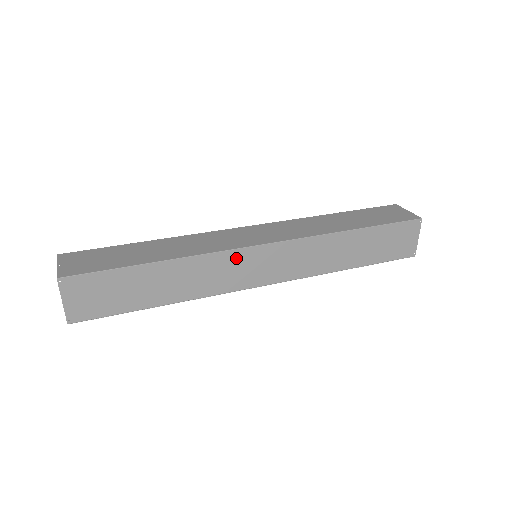
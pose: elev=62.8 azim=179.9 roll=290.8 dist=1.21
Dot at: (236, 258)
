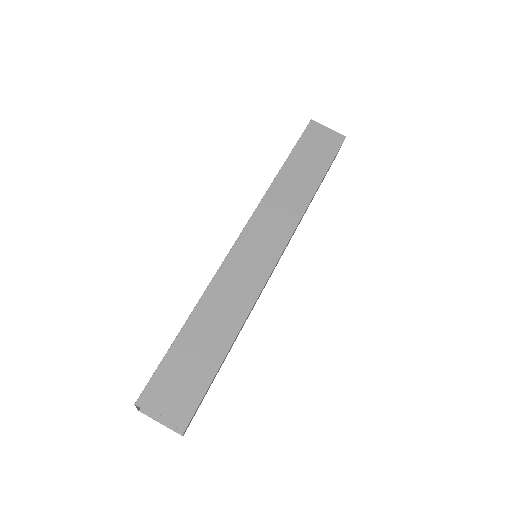
Dot at: occluded
